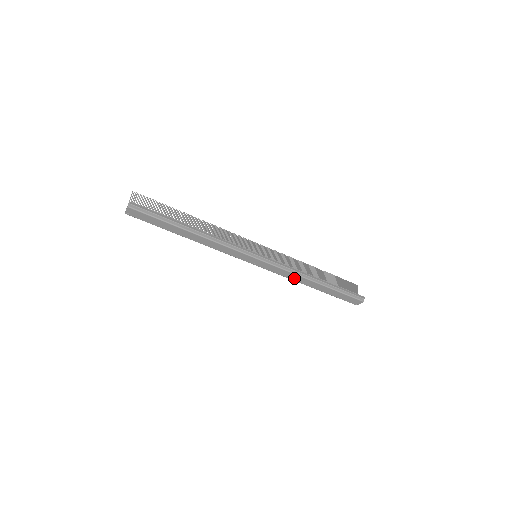
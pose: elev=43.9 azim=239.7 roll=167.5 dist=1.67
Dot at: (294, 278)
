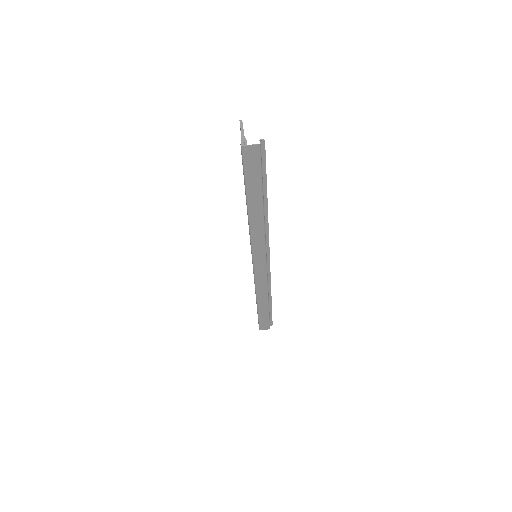
Dot at: (260, 291)
